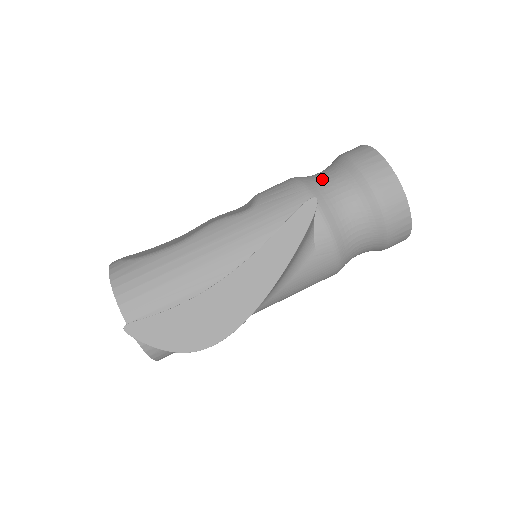
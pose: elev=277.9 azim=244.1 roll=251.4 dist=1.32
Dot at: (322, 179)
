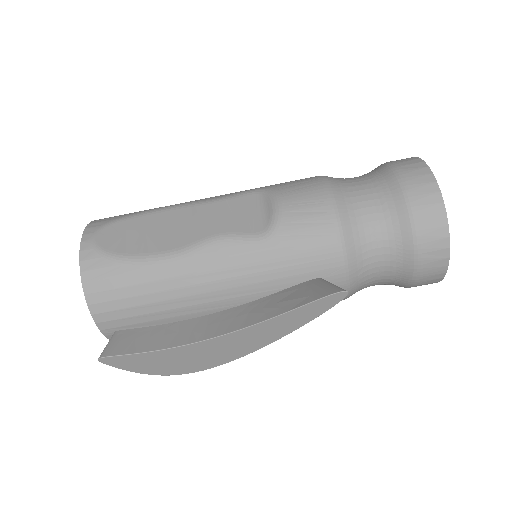
Dot at: (364, 217)
